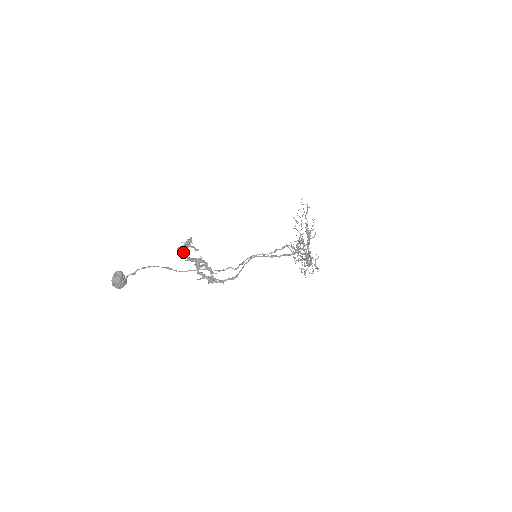
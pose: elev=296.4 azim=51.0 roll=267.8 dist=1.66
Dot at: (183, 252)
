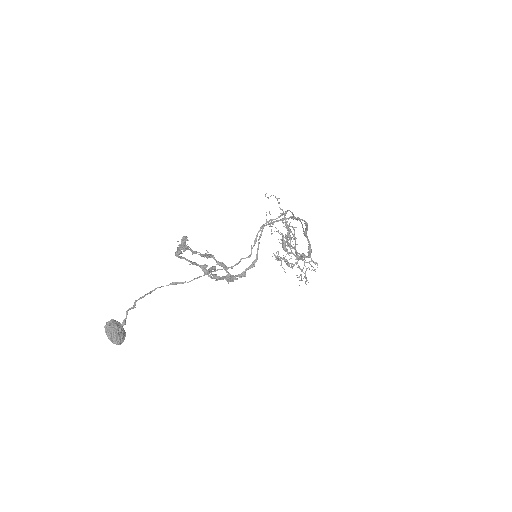
Dot at: (183, 257)
